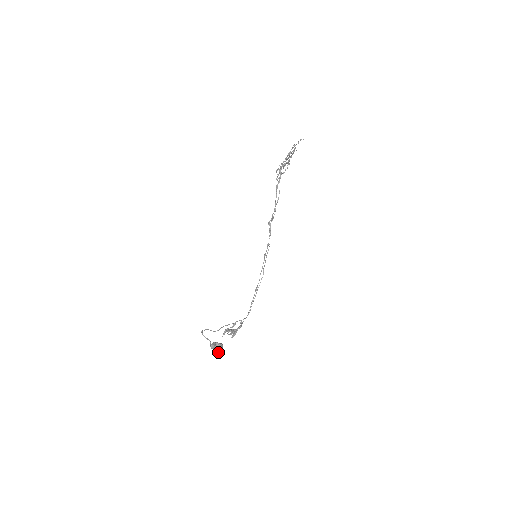
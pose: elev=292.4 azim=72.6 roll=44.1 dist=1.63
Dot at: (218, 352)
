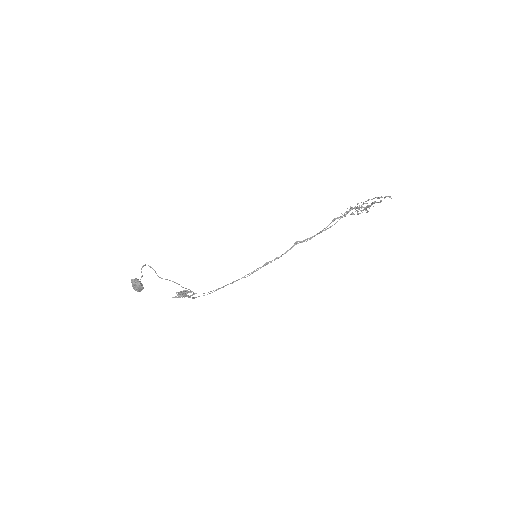
Dot at: (136, 290)
